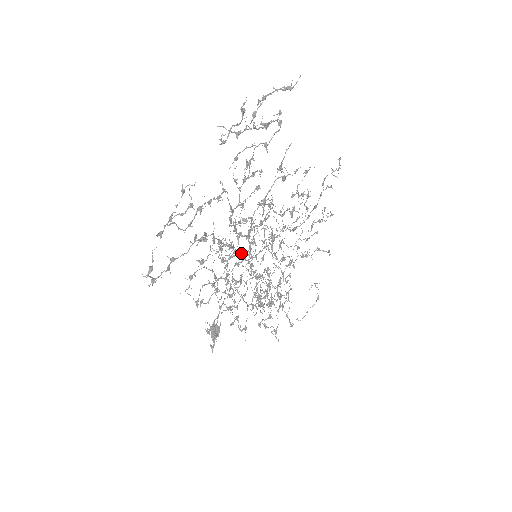
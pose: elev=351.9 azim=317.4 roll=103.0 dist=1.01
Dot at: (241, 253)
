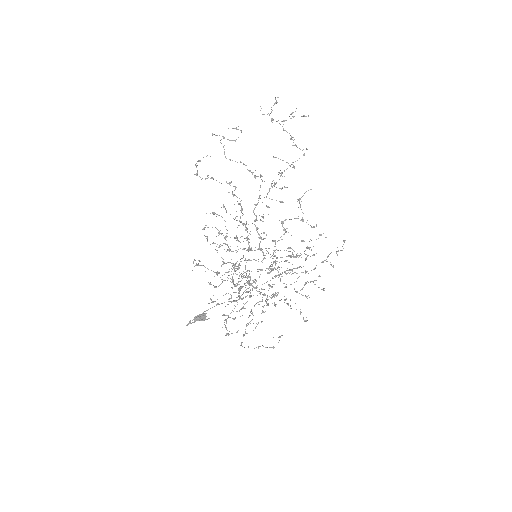
Dot at: occluded
